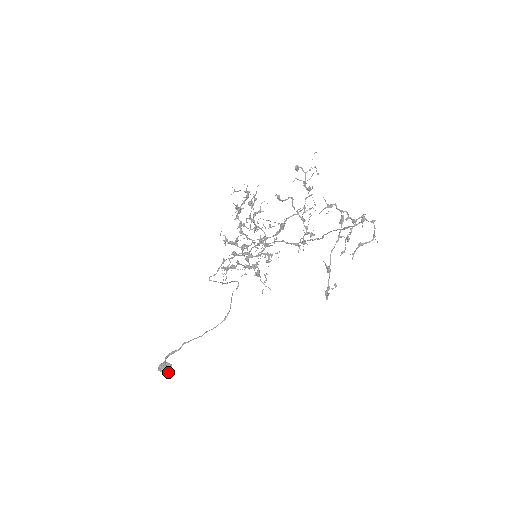
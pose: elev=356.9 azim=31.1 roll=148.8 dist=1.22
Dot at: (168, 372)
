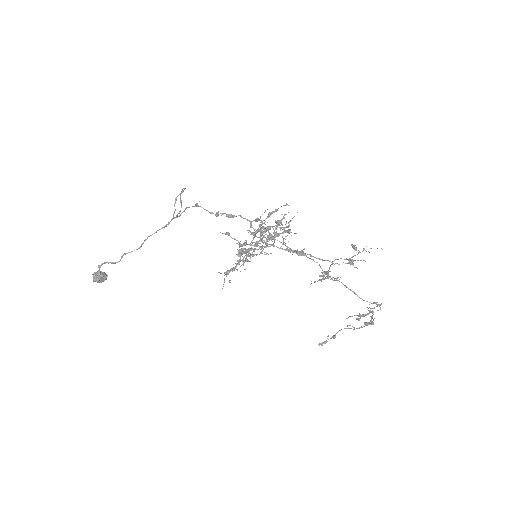
Dot at: occluded
